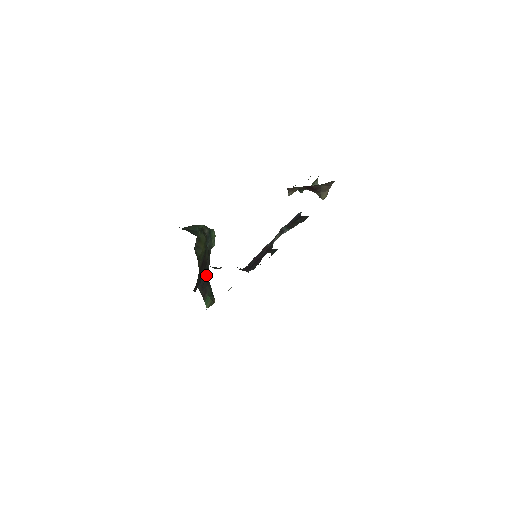
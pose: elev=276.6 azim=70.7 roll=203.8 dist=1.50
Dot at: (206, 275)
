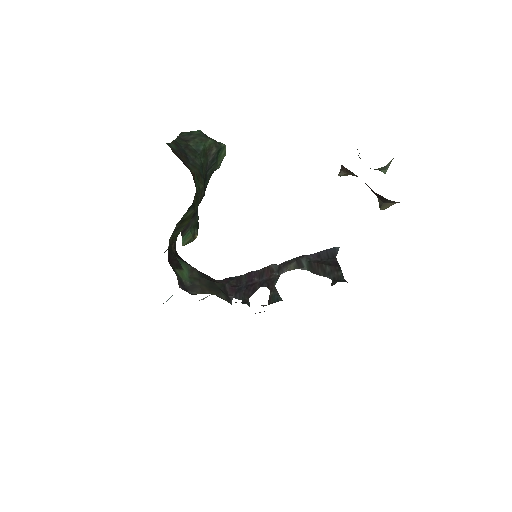
Dot at: occluded
